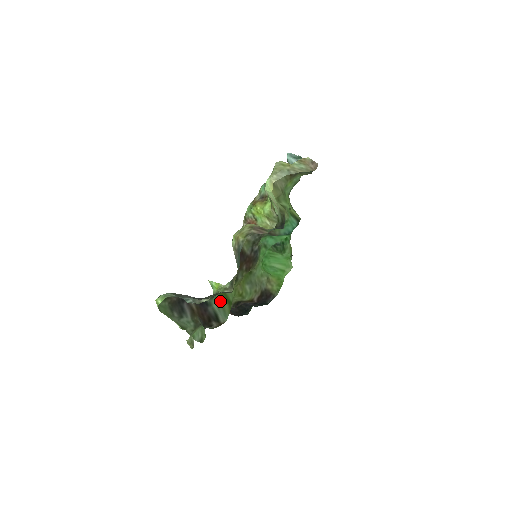
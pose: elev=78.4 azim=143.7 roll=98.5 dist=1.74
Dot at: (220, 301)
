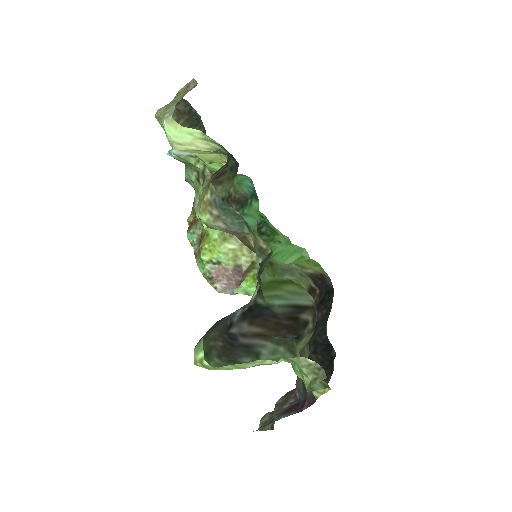
Dot at: (276, 292)
